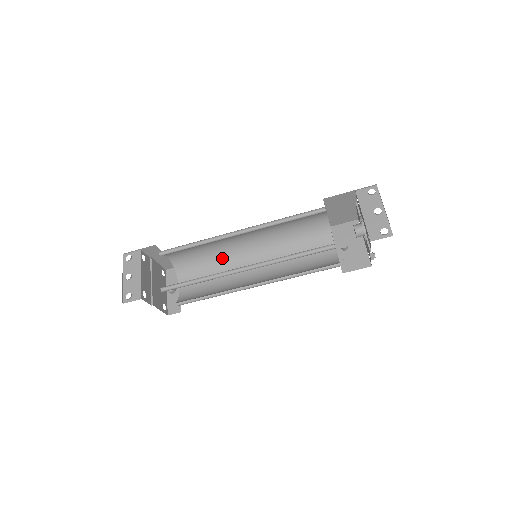
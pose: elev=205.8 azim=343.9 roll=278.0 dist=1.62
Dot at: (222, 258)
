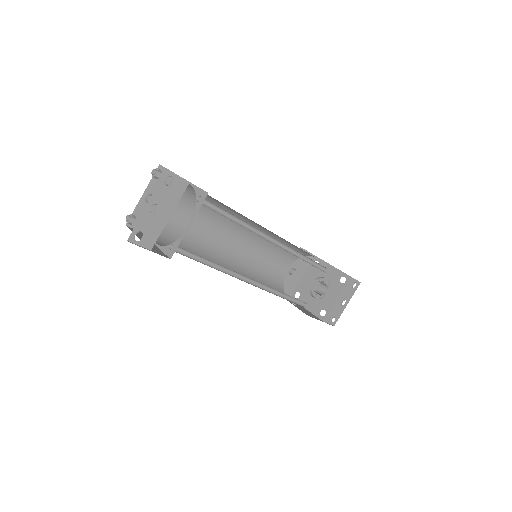
Dot at: occluded
